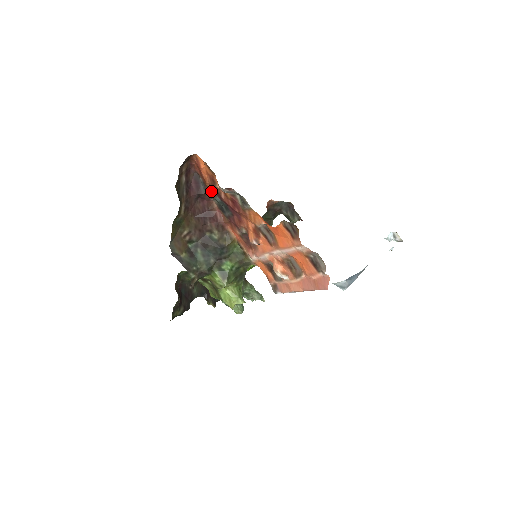
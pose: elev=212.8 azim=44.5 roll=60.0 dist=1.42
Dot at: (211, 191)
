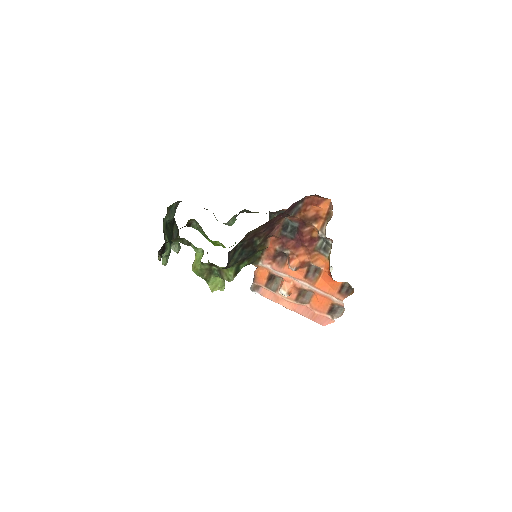
Dot at: (298, 217)
